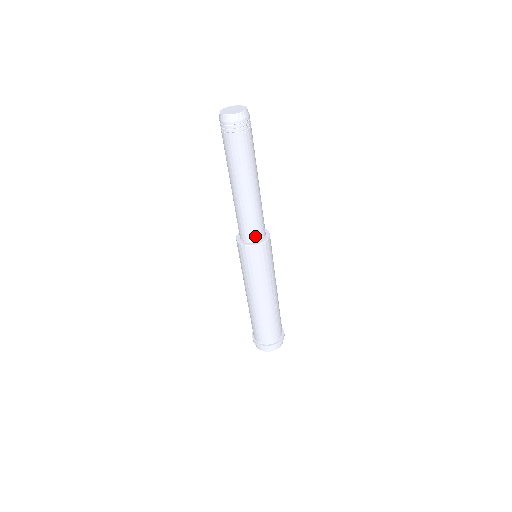
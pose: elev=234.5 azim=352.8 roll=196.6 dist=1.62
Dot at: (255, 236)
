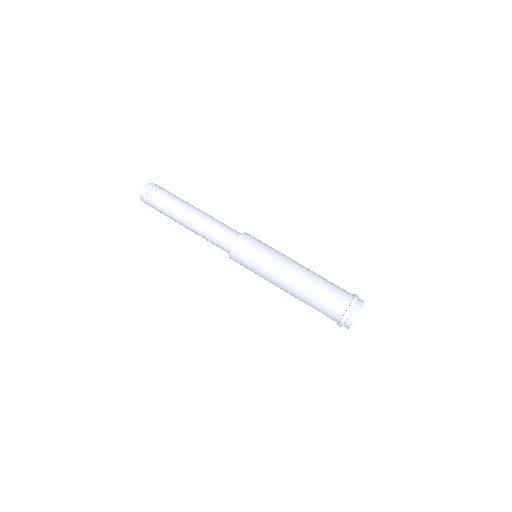
Dot at: (235, 233)
